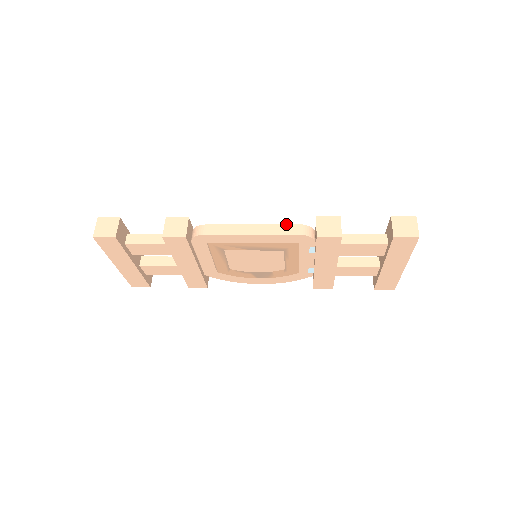
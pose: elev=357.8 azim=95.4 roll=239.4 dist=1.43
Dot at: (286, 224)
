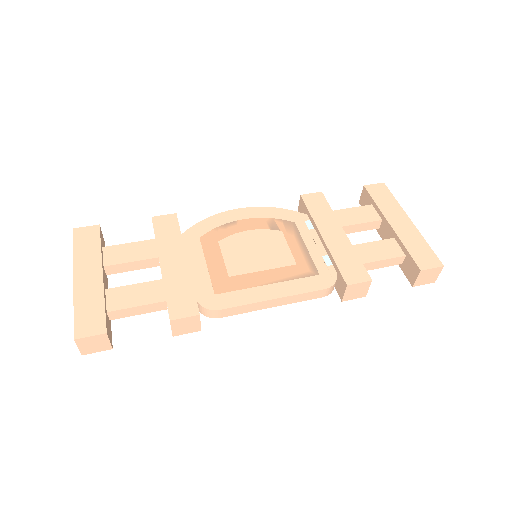
Dot at: (312, 292)
